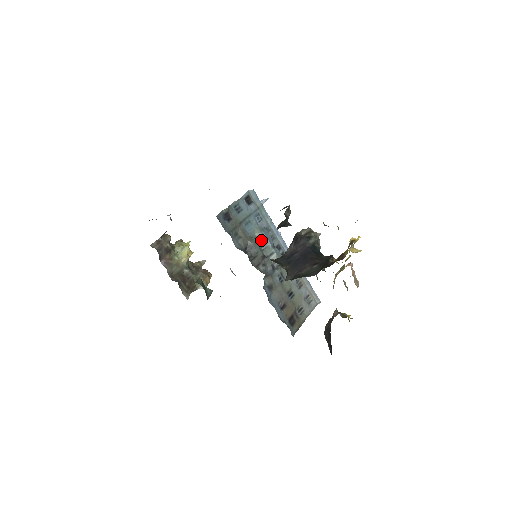
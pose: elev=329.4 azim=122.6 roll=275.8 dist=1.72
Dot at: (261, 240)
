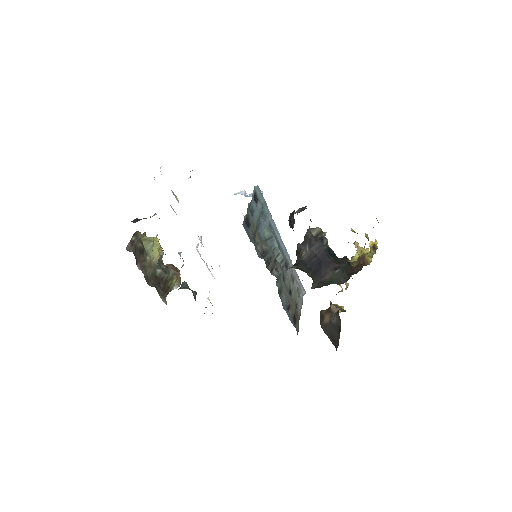
Dot at: (270, 242)
